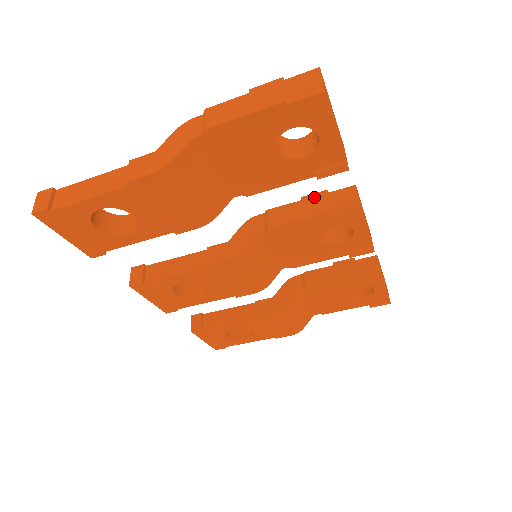
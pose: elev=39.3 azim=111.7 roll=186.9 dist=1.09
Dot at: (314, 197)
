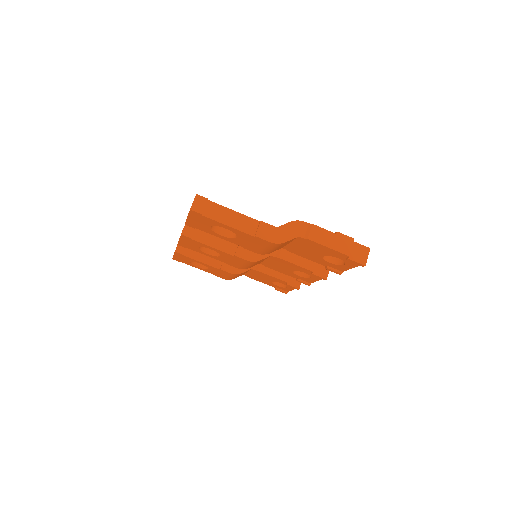
Dot at: occluded
